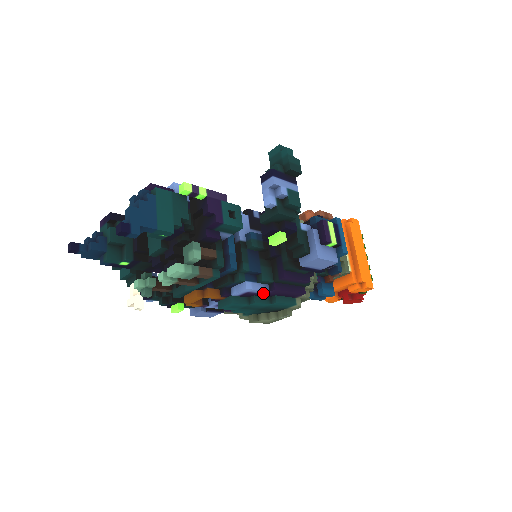
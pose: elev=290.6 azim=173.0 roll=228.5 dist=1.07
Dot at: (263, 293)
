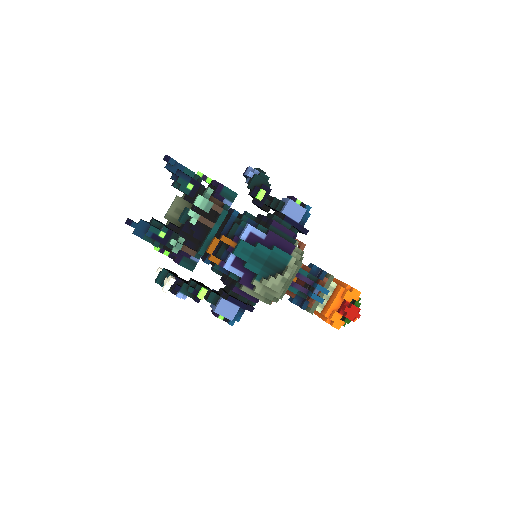
Dot at: (263, 238)
